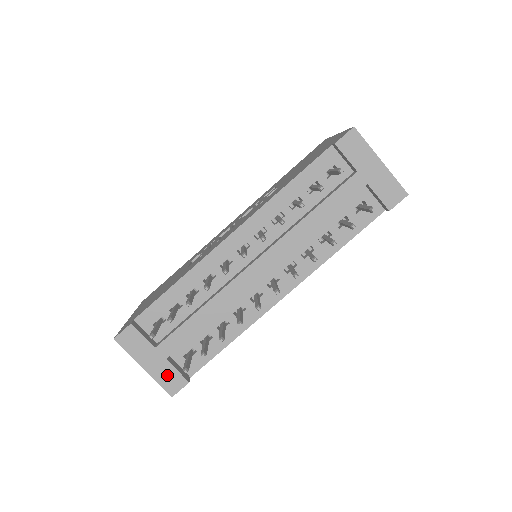
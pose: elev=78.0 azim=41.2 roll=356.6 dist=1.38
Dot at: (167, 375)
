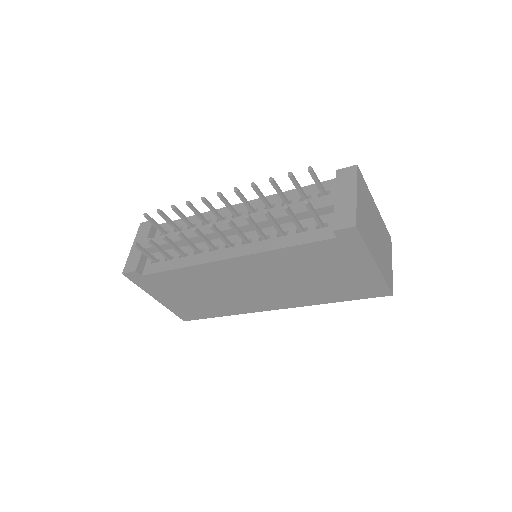
Dot at: (134, 259)
